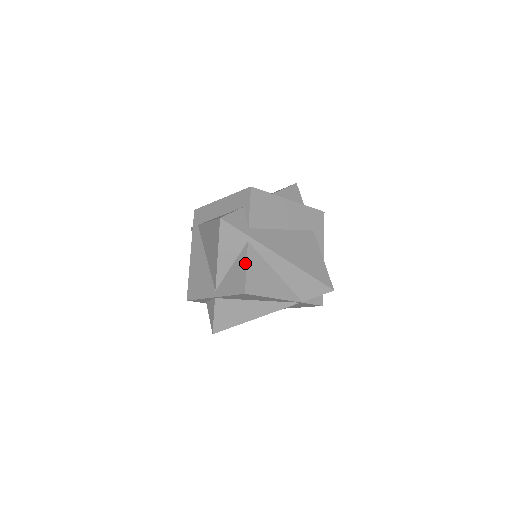
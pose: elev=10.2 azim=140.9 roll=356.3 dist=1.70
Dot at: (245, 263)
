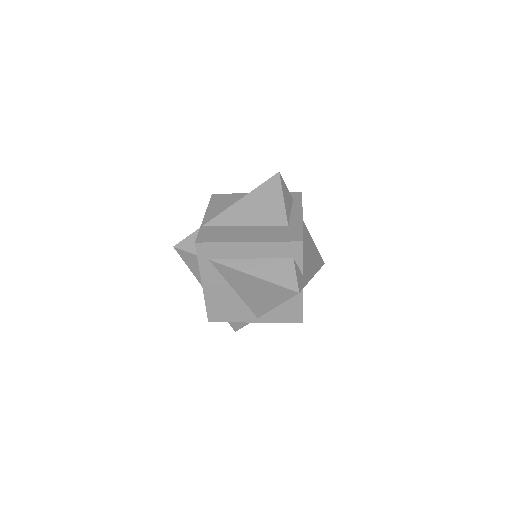
Dot at: (301, 303)
